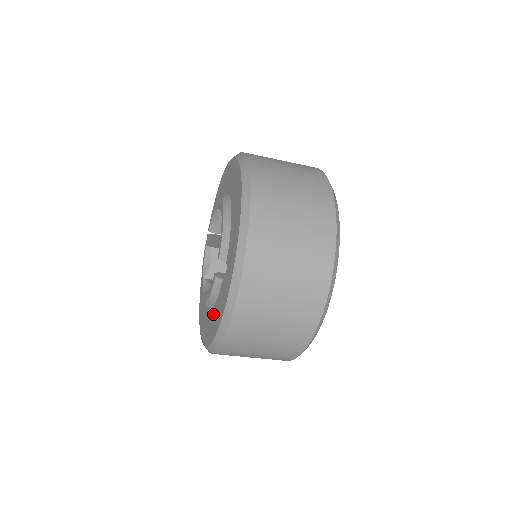
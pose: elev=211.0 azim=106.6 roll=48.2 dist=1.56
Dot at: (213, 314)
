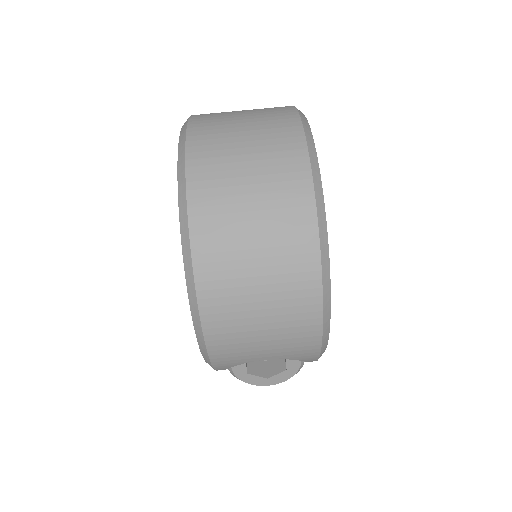
Dot at: occluded
